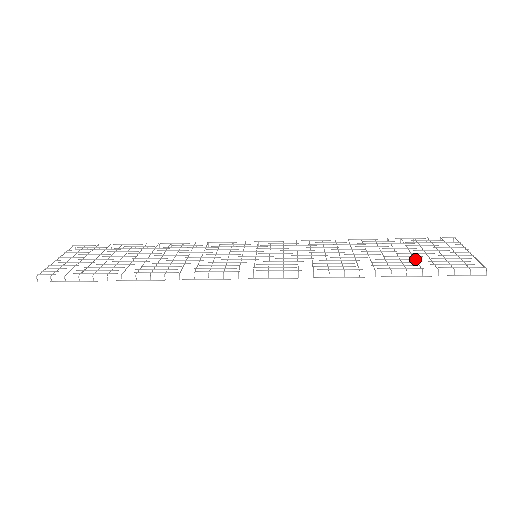
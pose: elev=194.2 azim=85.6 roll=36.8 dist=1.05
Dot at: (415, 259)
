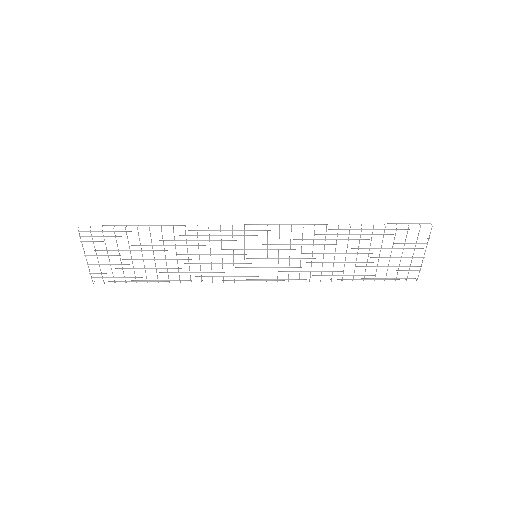
Dot at: occluded
